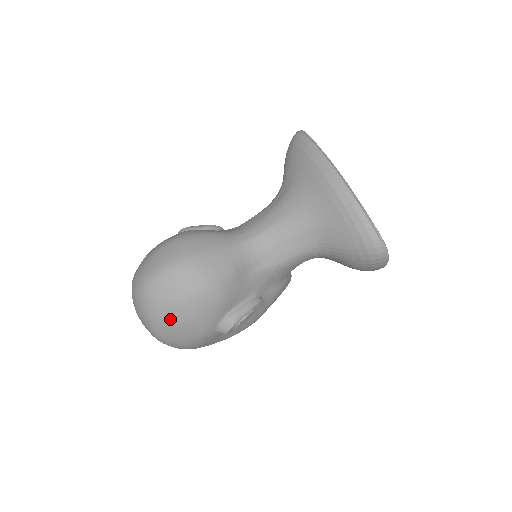
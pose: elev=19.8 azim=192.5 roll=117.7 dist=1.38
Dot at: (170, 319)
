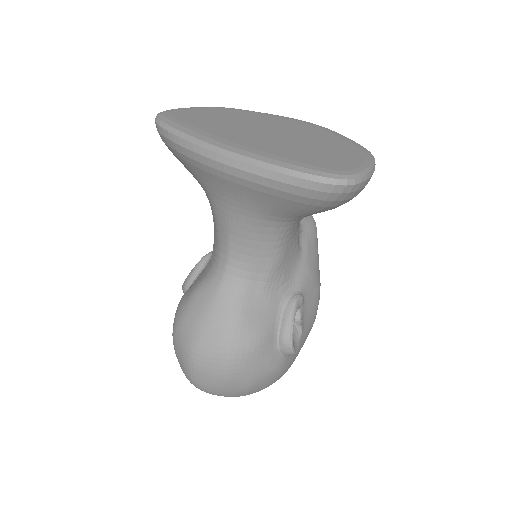
Dot at: (237, 391)
